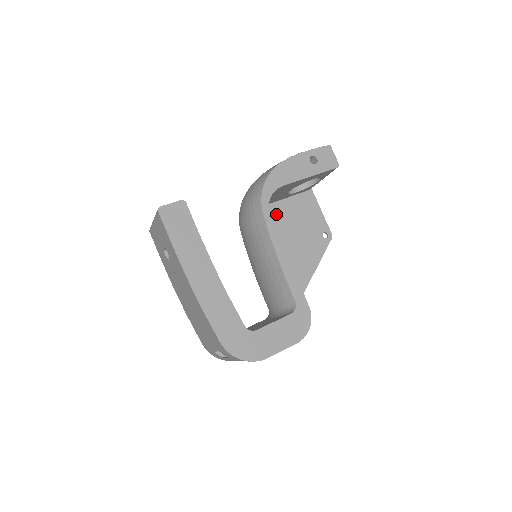
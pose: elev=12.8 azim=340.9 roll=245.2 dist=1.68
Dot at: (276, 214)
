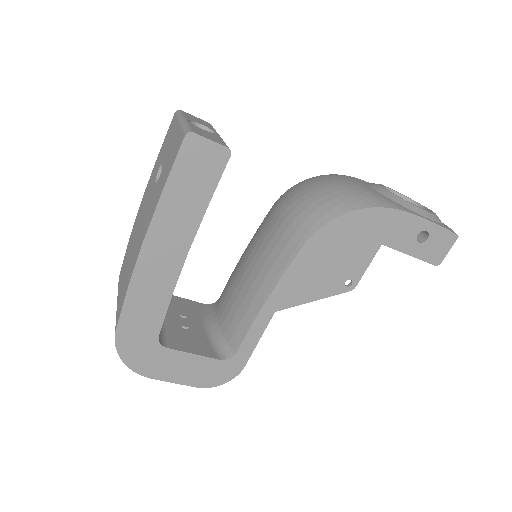
Dot at: occluded
